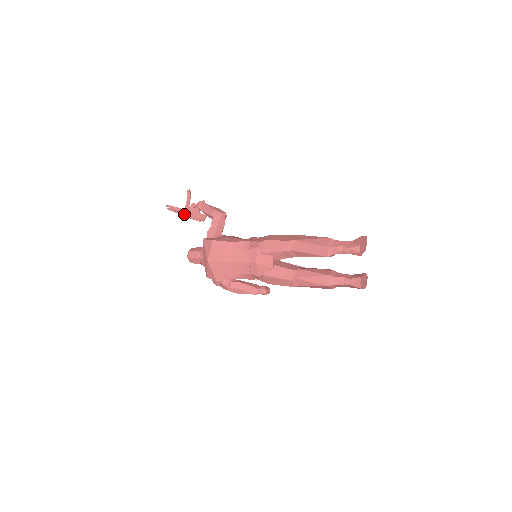
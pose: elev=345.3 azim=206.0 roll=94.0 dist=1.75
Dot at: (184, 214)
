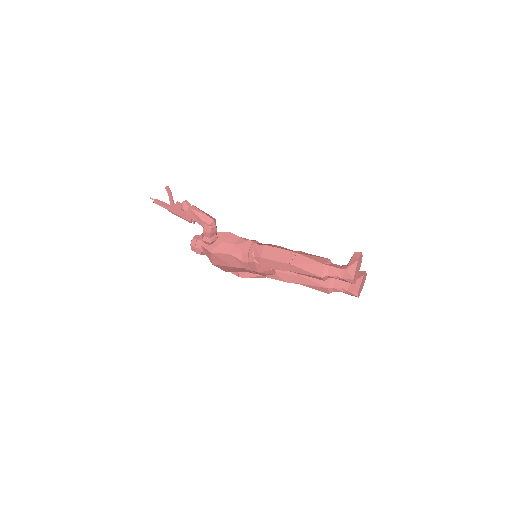
Dot at: (172, 213)
